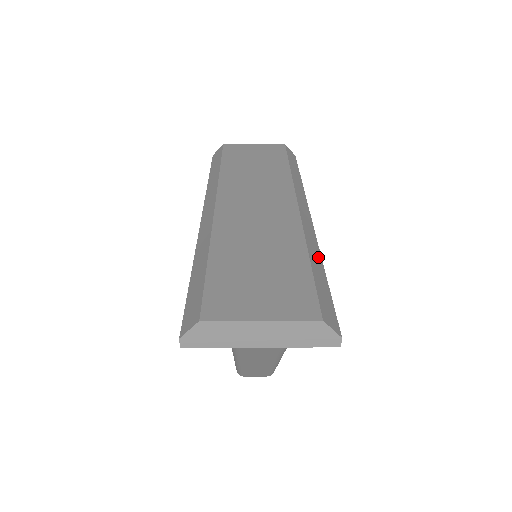
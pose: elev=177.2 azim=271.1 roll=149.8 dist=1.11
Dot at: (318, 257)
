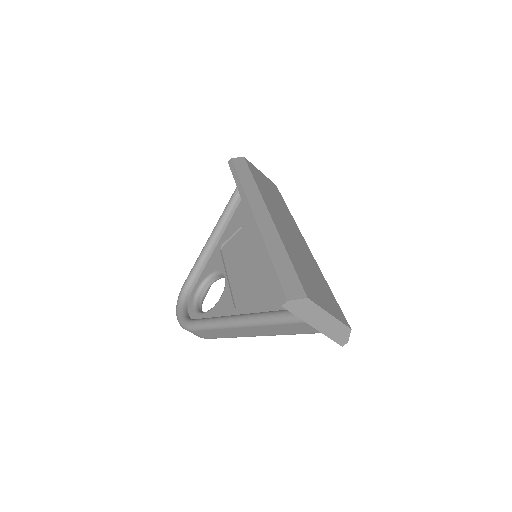
Dot at: occluded
